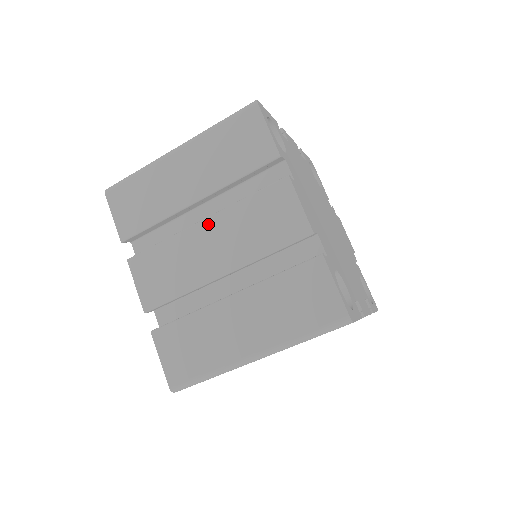
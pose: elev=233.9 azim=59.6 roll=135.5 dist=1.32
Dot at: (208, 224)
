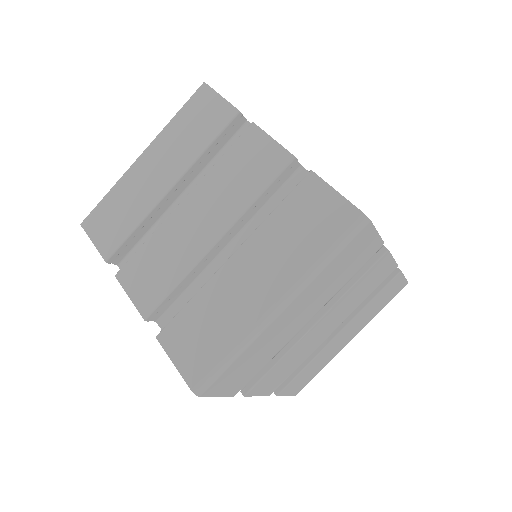
Dot at: (188, 201)
